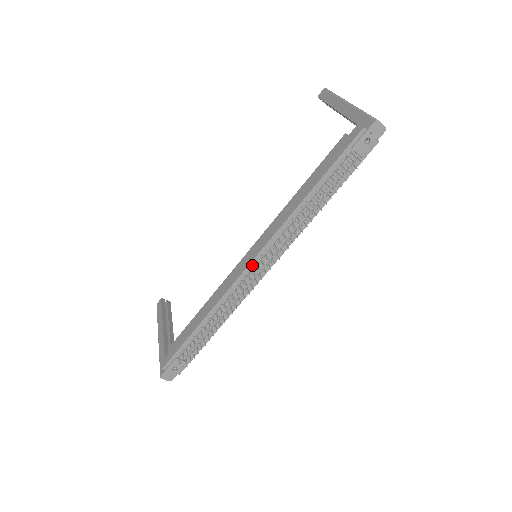
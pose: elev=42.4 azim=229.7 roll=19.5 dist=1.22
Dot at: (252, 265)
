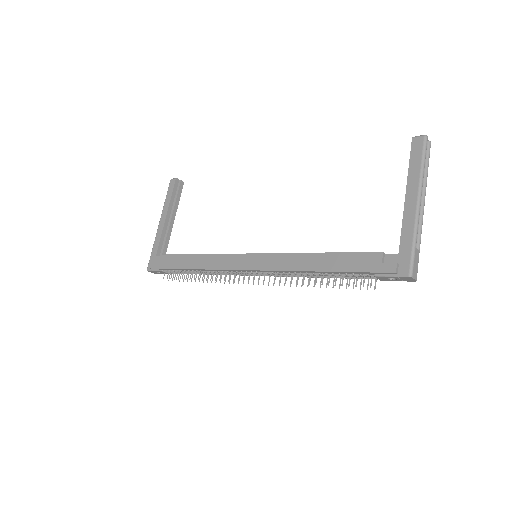
Dot at: (246, 271)
